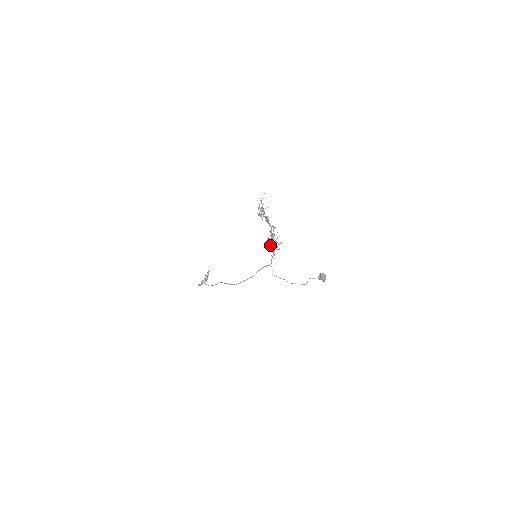
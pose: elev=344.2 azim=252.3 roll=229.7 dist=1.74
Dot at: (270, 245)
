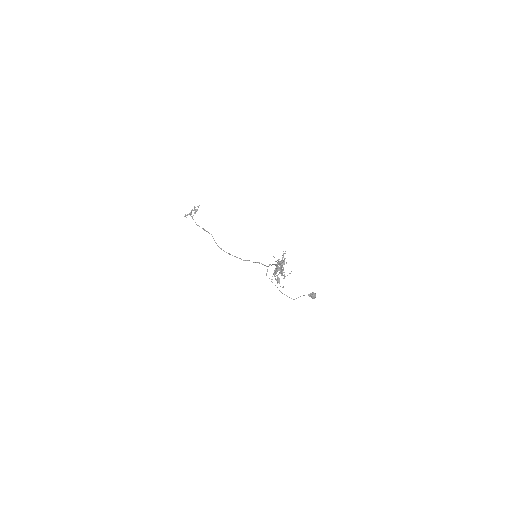
Dot at: occluded
